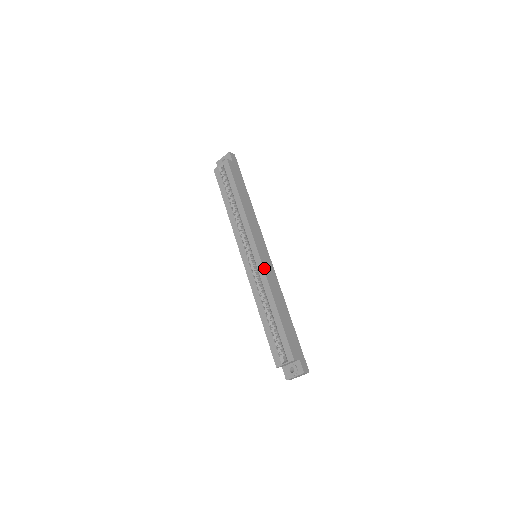
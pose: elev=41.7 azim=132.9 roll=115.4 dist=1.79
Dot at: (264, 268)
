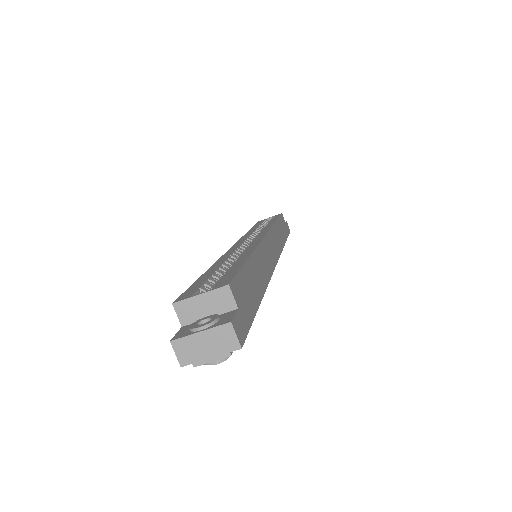
Dot at: (263, 241)
